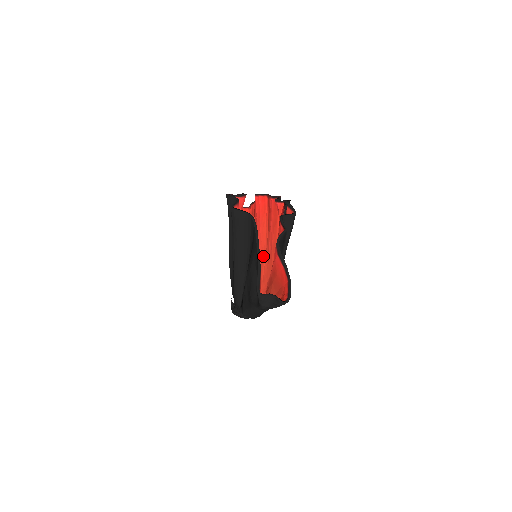
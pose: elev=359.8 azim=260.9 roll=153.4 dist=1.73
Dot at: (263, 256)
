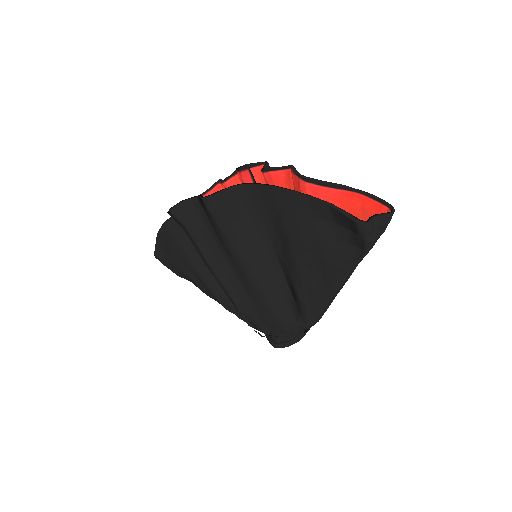
Dot at: occluded
